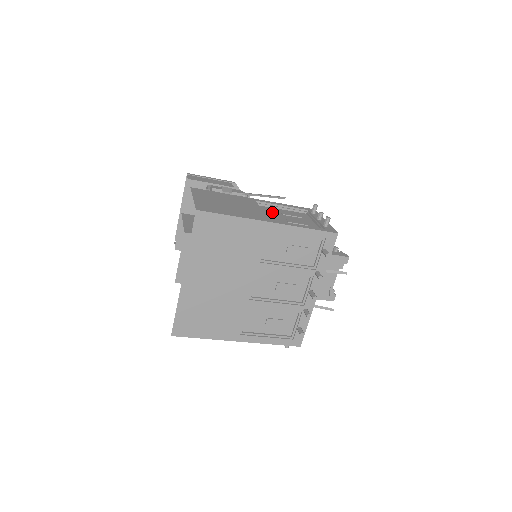
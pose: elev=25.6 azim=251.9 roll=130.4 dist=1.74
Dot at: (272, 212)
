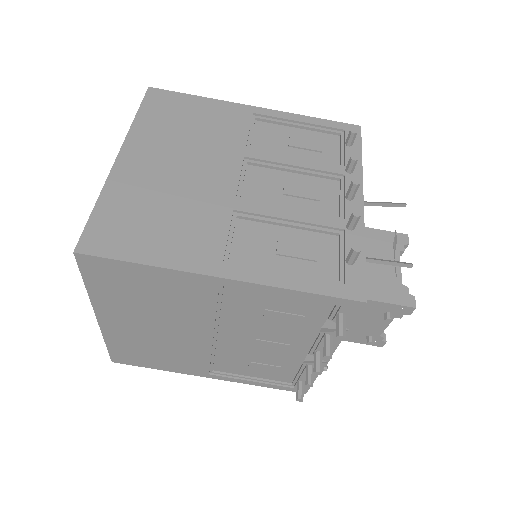
Dot at: occluded
